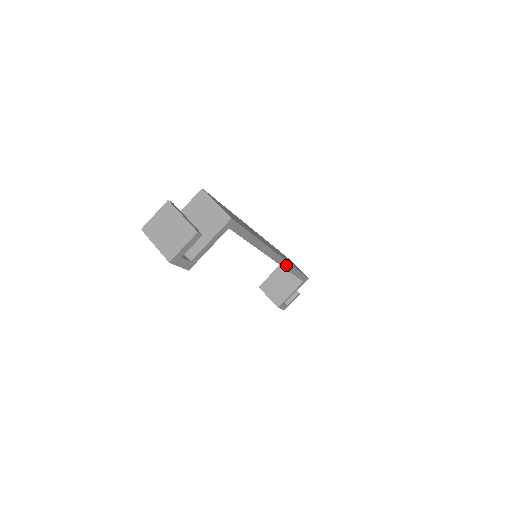
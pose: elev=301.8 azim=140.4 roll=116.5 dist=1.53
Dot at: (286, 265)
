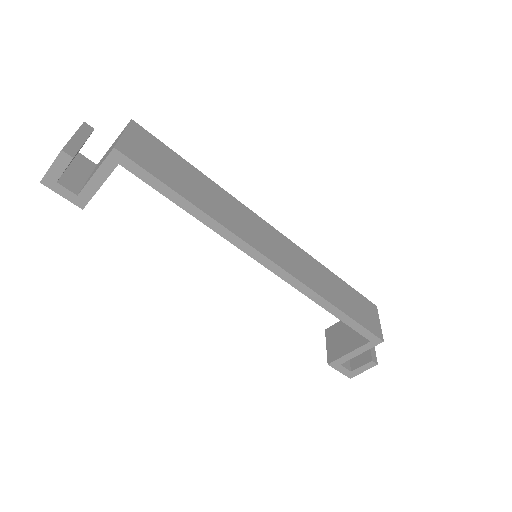
Dot at: (301, 287)
